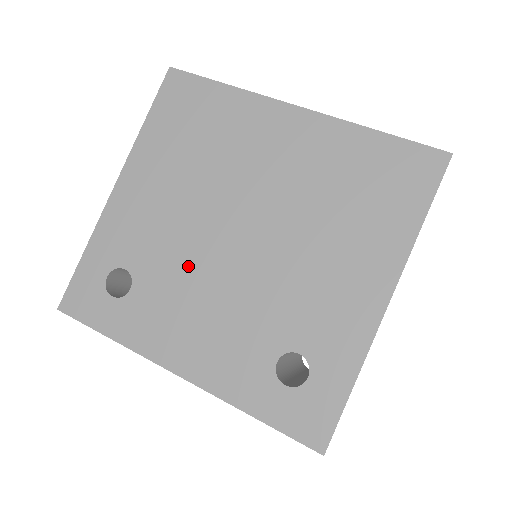
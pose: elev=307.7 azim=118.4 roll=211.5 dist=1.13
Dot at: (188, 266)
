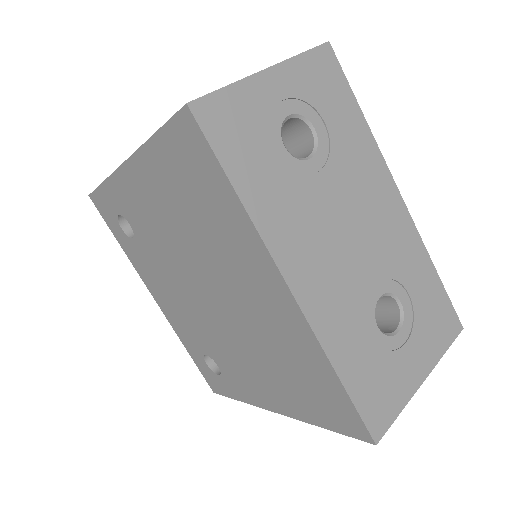
Dot at: (169, 270)
